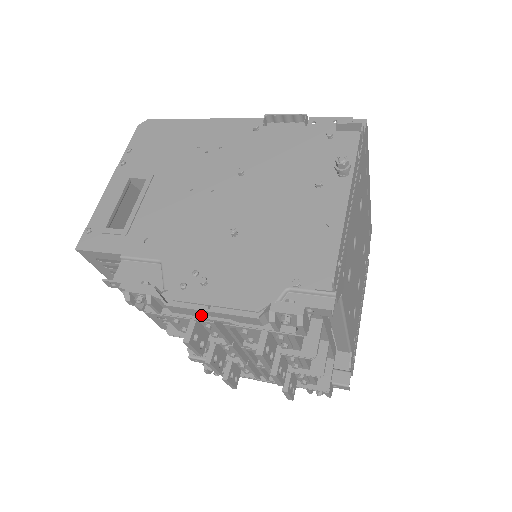
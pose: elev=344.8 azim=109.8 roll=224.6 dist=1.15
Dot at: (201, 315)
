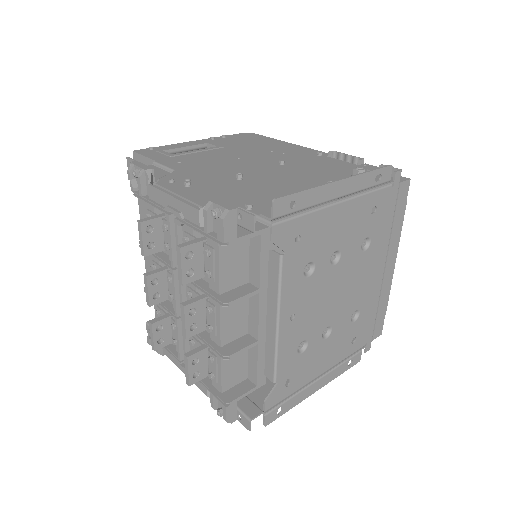
Dot at: (165, 204)
